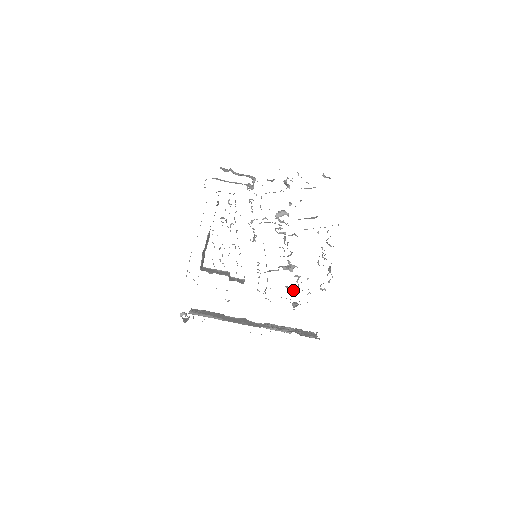
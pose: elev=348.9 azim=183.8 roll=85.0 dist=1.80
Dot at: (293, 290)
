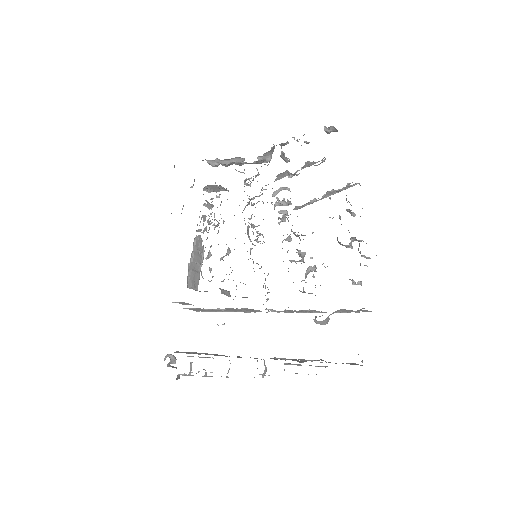
Dot at: occluded
